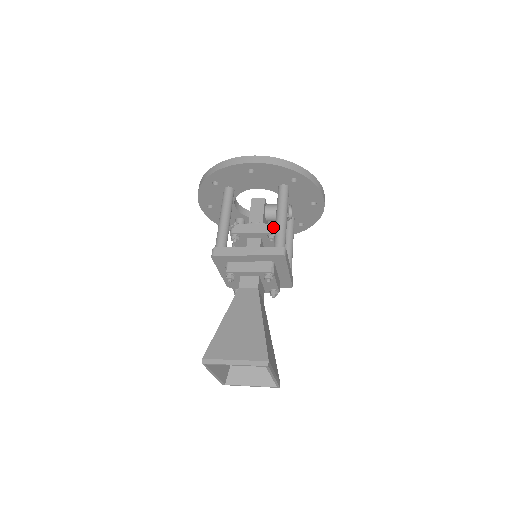
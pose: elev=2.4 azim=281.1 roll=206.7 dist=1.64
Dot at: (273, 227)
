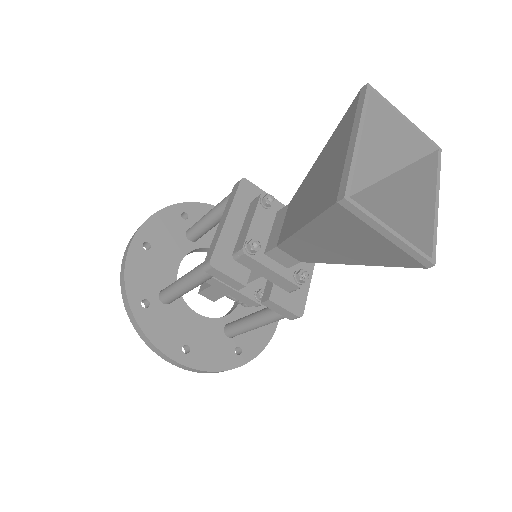
Dot at: occluded
